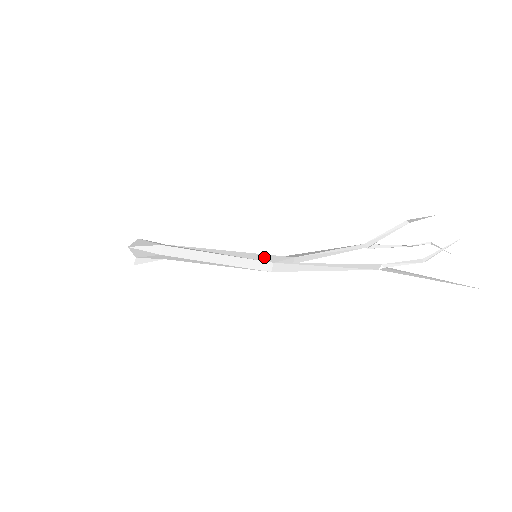
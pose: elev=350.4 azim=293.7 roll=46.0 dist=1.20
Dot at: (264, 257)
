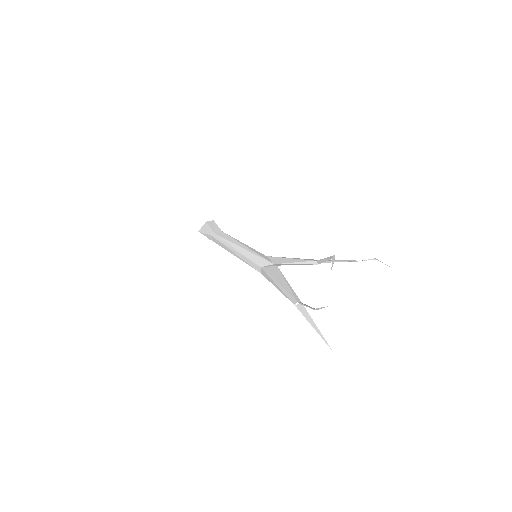
Dot at: (258, 260)
